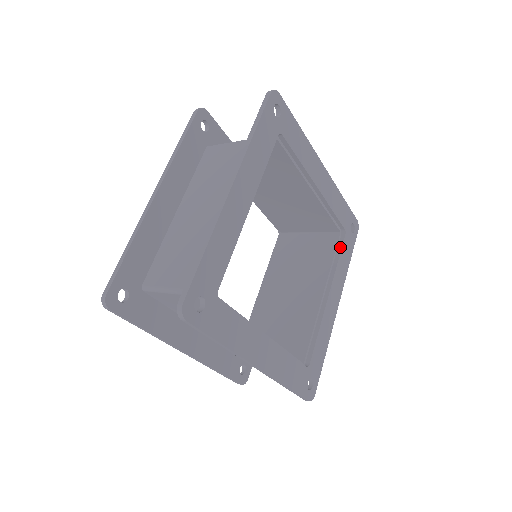
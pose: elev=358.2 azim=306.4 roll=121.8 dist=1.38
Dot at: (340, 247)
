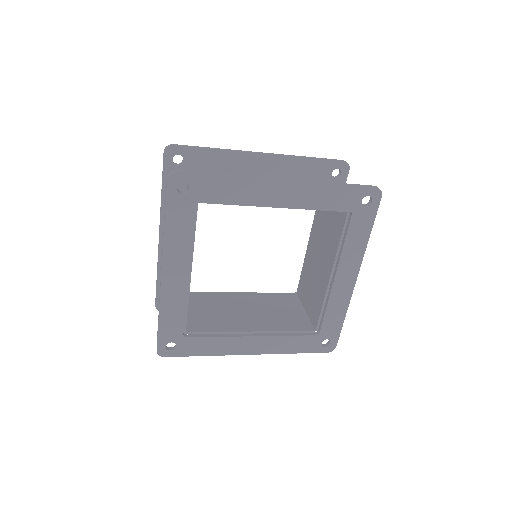
Dot at: (346, 229)
